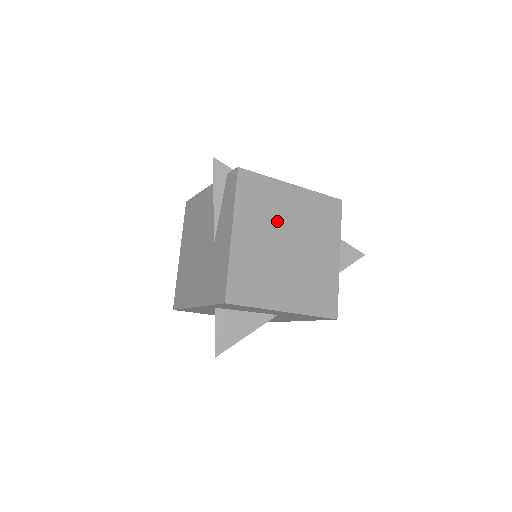
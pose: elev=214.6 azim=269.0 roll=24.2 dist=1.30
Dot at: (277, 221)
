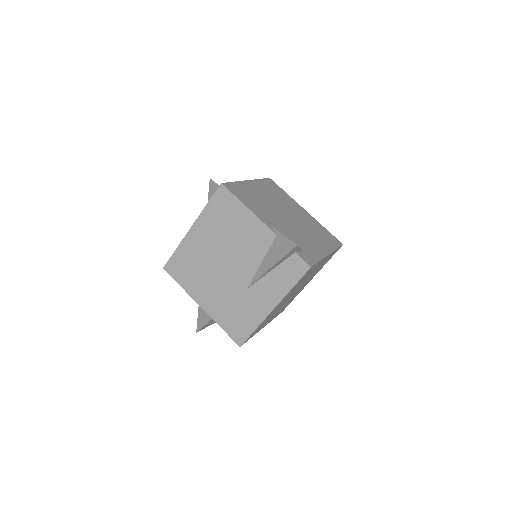
Dot at: occluded
